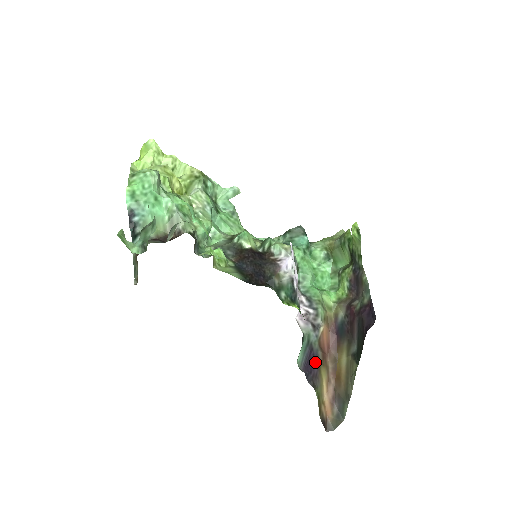
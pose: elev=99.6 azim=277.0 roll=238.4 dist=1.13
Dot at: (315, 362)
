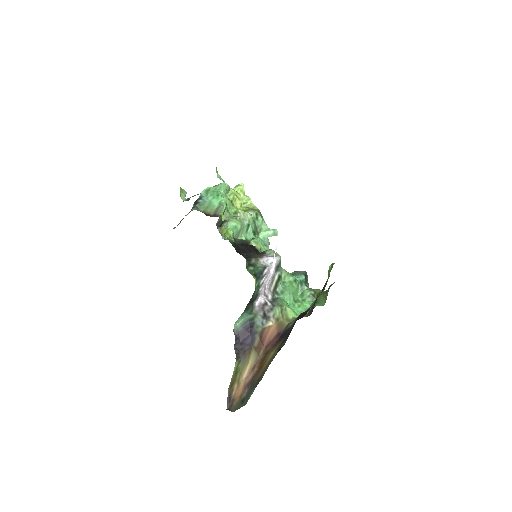
Dot at: (249, 339)
